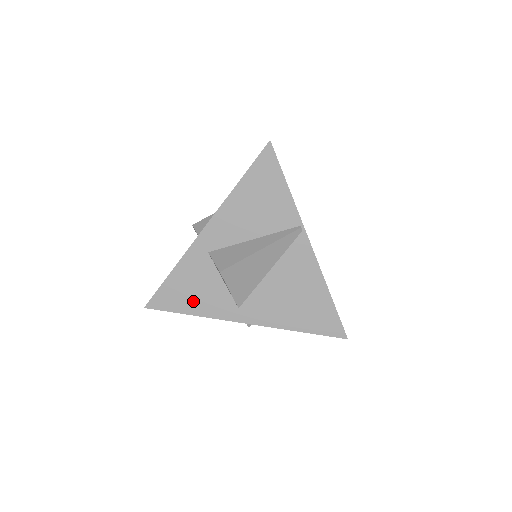
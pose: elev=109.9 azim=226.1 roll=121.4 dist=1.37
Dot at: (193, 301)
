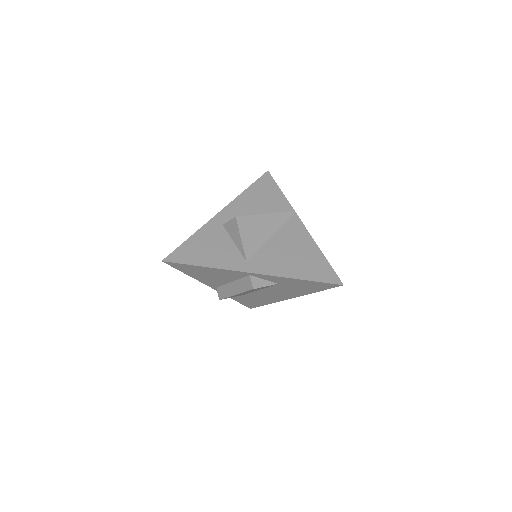
Dot at: (207, 256)
